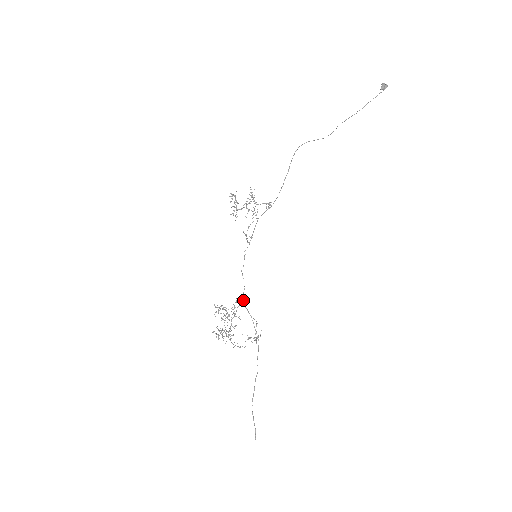
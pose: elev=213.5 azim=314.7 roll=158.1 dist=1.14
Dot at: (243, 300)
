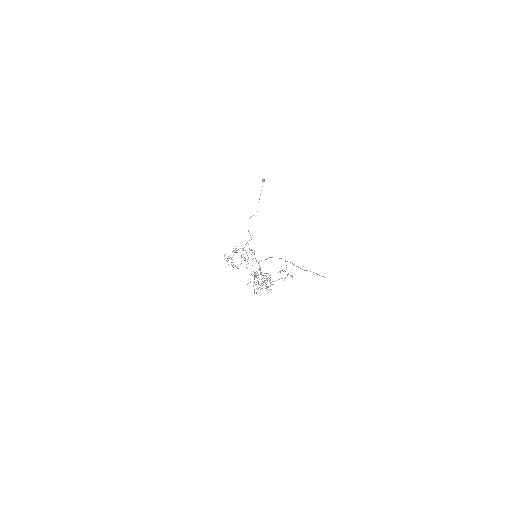
Dot at: occluded
